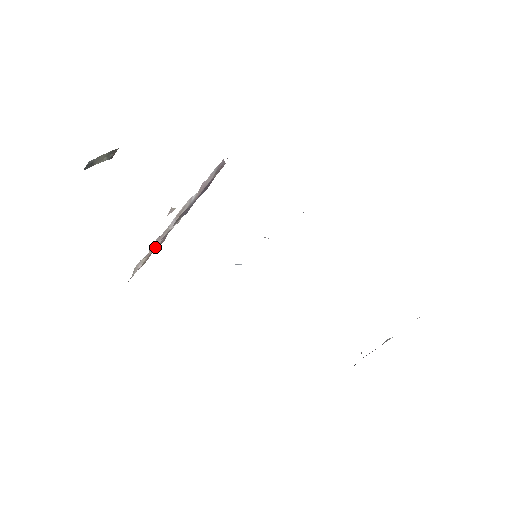
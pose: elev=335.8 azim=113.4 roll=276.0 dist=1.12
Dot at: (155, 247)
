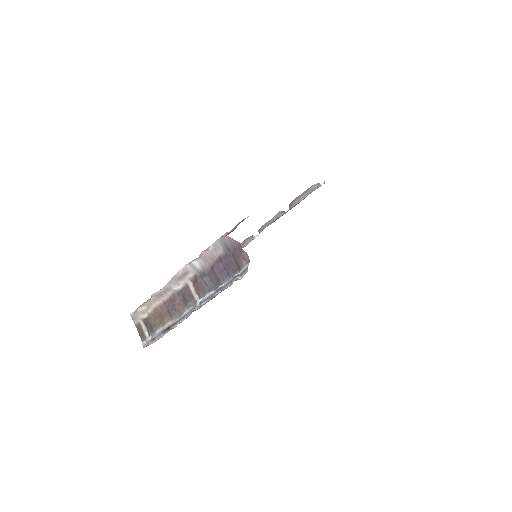
Dot at: (160, 303)
